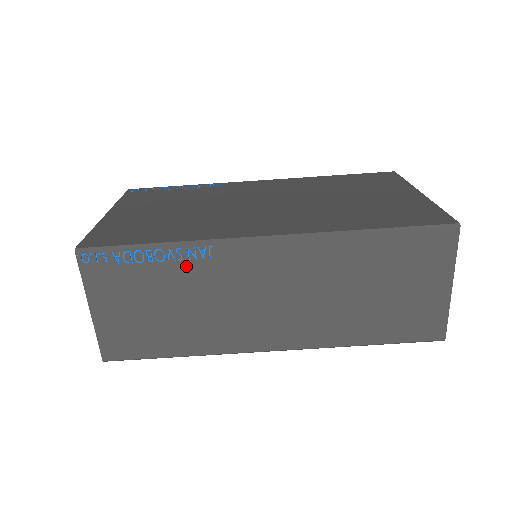
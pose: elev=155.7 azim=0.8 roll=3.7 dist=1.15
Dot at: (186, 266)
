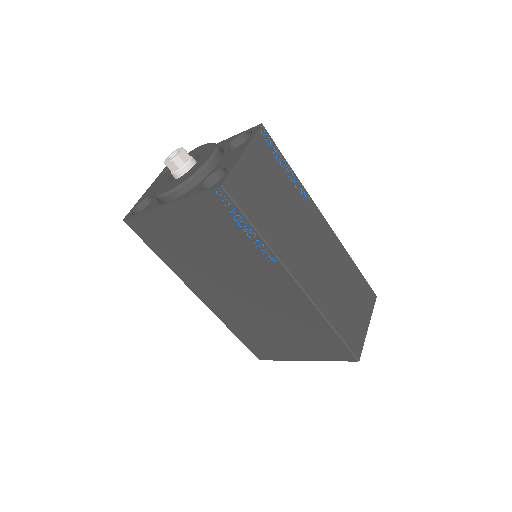
Dot at: (296, 193)
